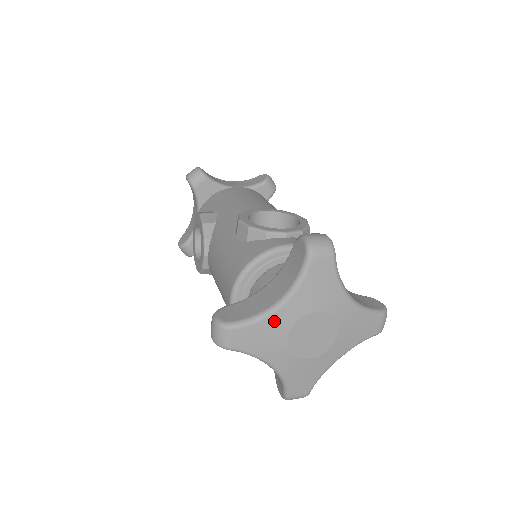
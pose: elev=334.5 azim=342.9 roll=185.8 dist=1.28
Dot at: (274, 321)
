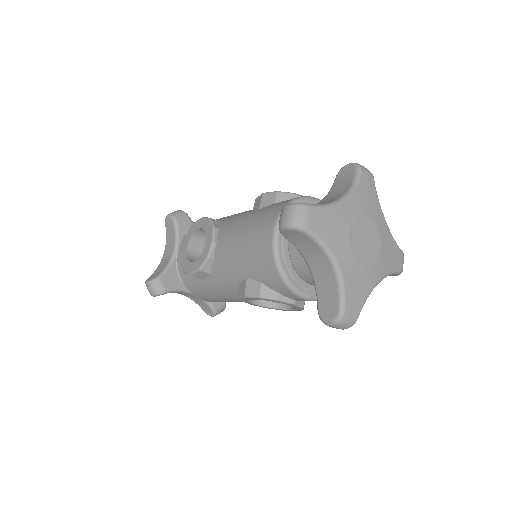
Dot at: (340, 211)
